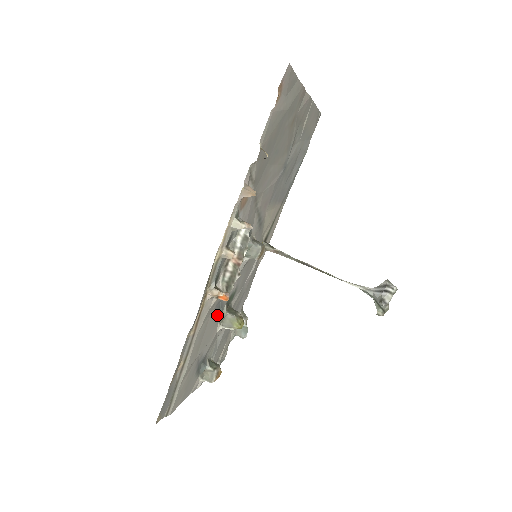
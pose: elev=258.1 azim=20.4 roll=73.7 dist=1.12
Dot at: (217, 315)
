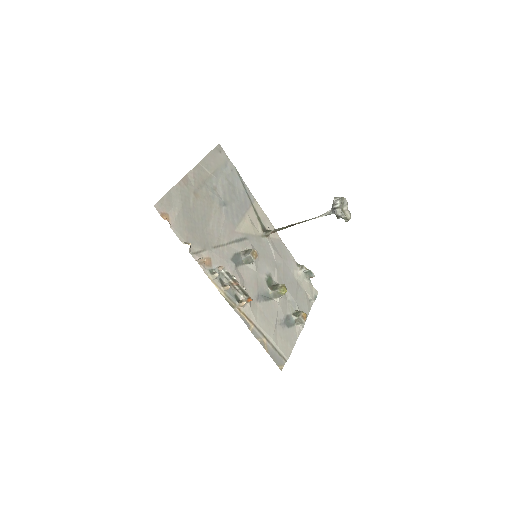
Dot at: (266, 300)
